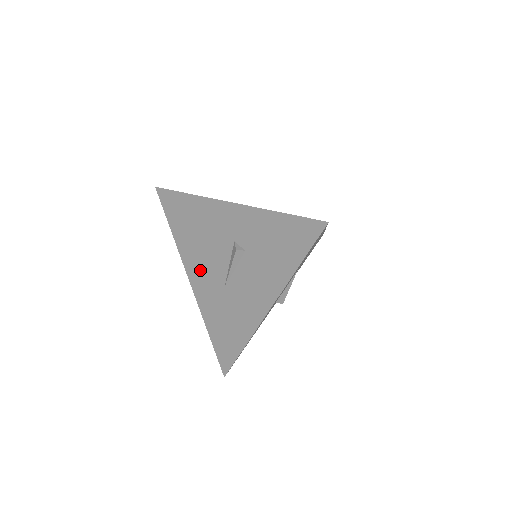
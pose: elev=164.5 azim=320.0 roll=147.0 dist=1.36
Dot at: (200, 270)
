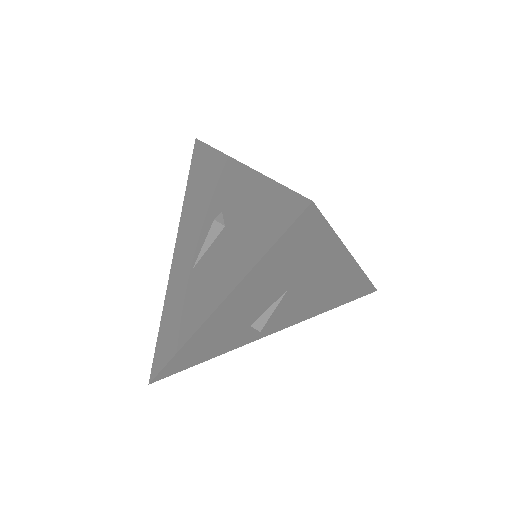
Dot at: (185, 242)
